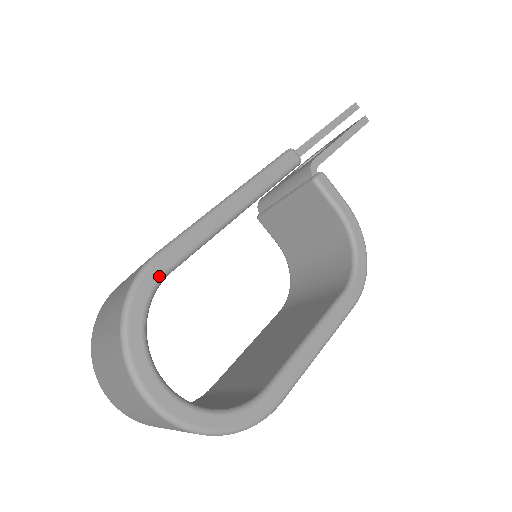
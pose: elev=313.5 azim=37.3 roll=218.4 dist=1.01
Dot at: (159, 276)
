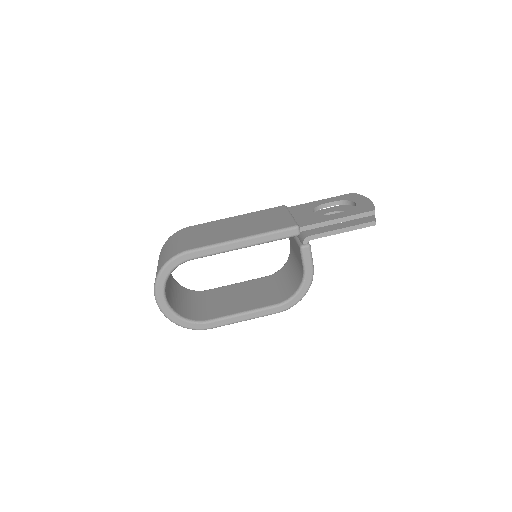
Dot at: (184, 260)
